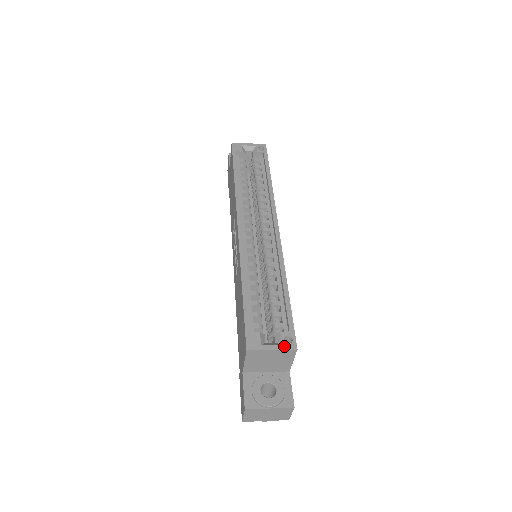
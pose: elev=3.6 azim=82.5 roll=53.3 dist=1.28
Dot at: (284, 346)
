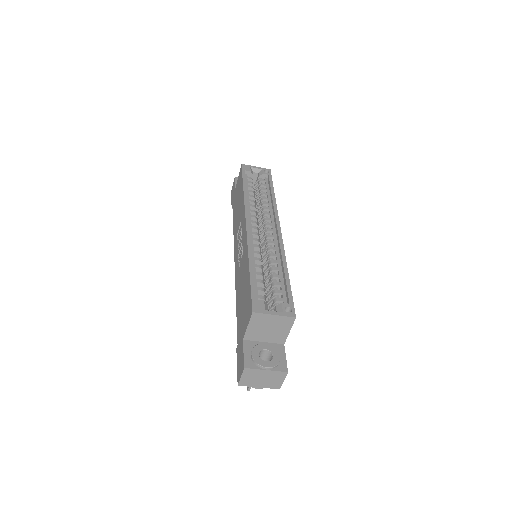
Dot at: (285, 313)
